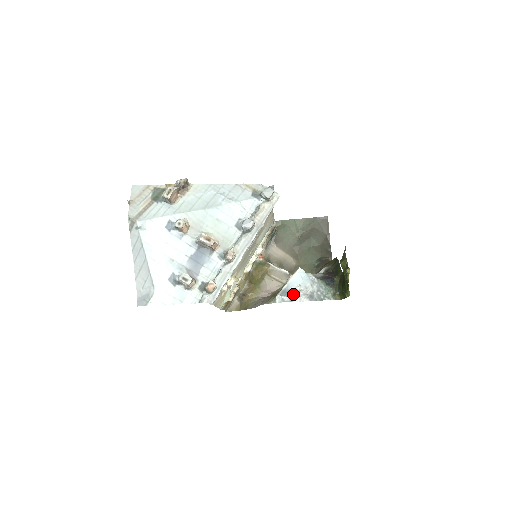
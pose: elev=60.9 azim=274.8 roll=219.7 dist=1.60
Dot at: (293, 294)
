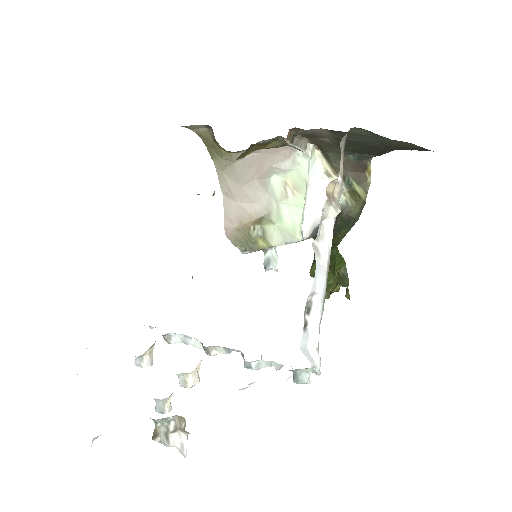
Dot at: (264, 267)
